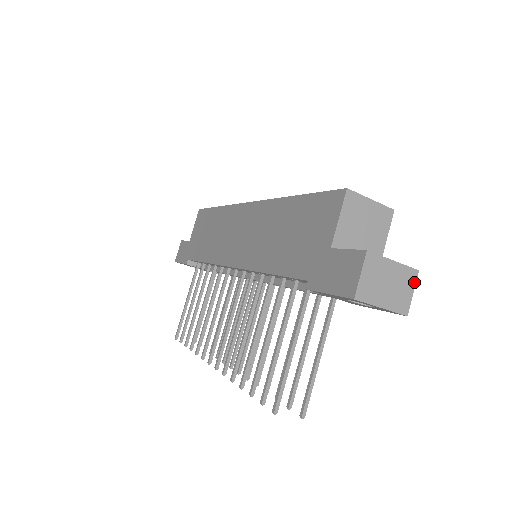
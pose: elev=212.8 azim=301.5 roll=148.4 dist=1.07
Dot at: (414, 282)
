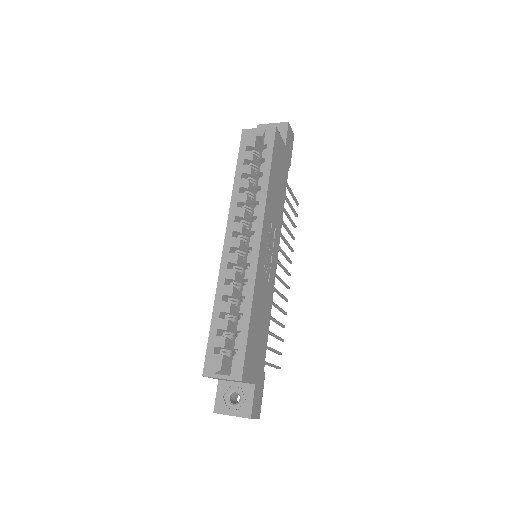
Dot at: (252, 418)
